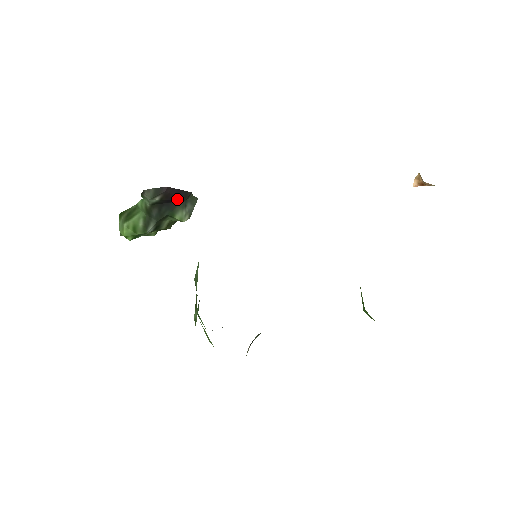
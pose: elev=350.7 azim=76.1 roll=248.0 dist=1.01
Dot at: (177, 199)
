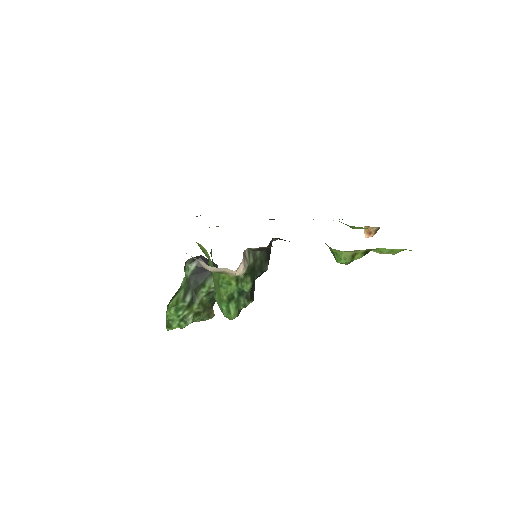
Dot at: occluded
